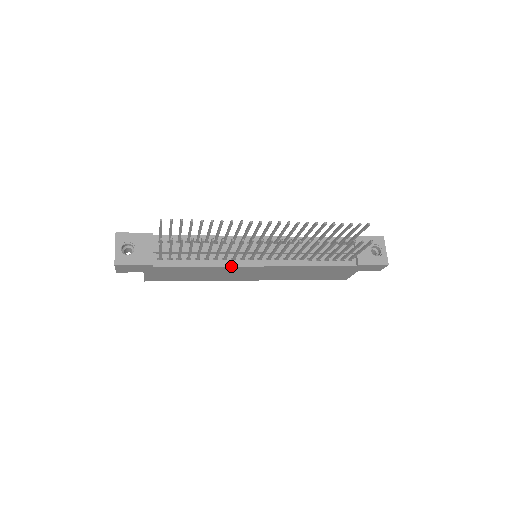
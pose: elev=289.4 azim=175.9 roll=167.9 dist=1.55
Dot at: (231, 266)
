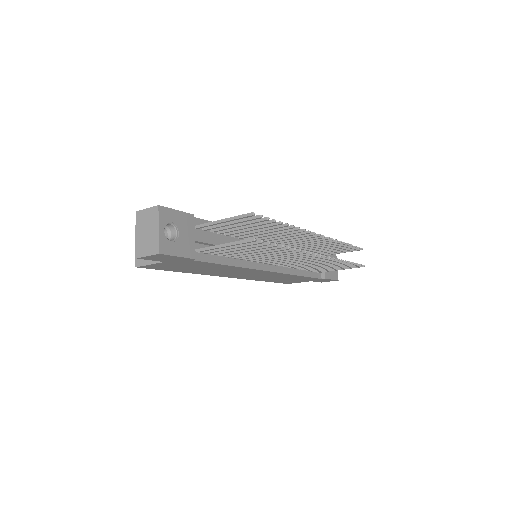
Dot at: (251, 268)
